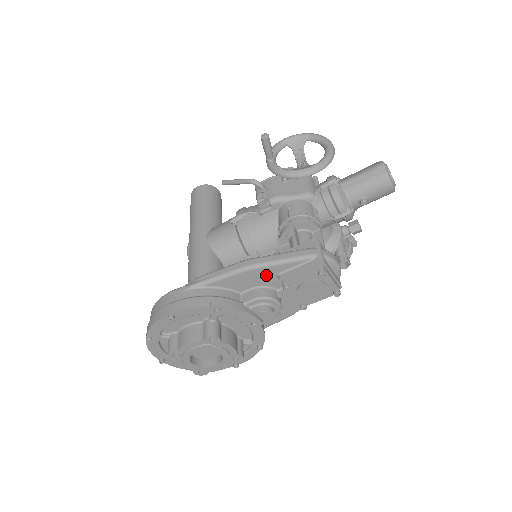
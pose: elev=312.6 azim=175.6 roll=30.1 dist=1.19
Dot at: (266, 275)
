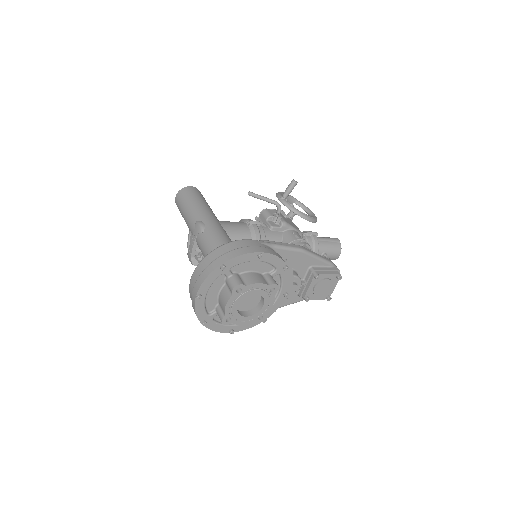
Dot at: (306, 263)
